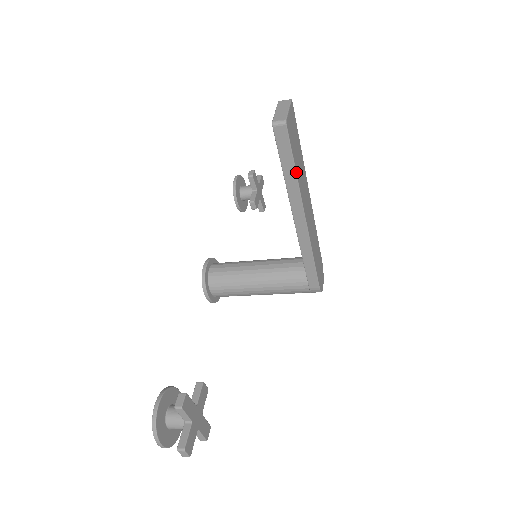
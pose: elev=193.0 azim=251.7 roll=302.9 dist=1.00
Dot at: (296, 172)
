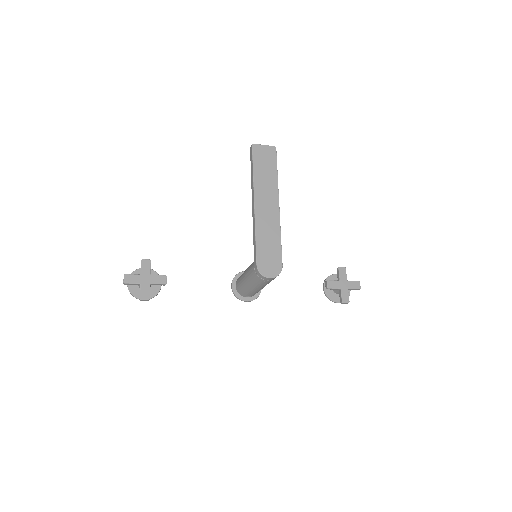
Dot at: (253, 171)
